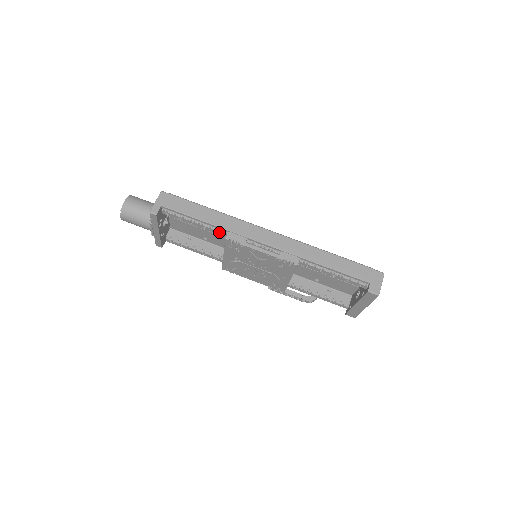
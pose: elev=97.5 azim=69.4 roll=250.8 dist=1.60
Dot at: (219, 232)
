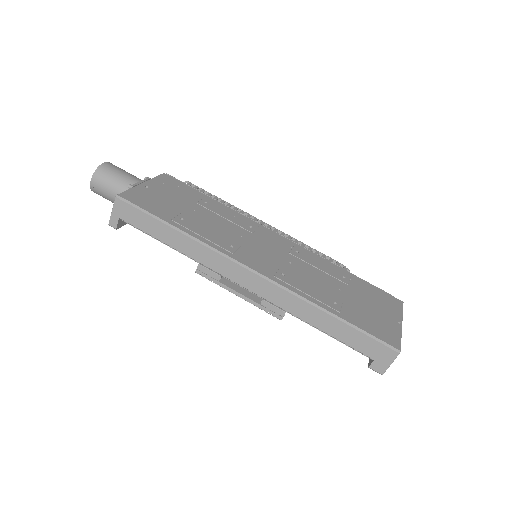
Dot at: occluded
